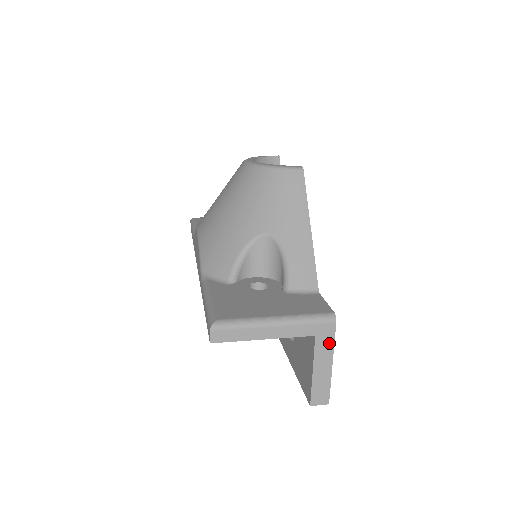
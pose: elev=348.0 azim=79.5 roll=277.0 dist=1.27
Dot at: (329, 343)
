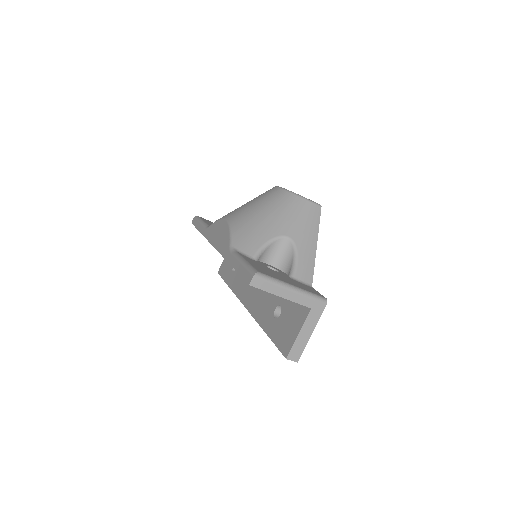
Dot at: (316, 317)
